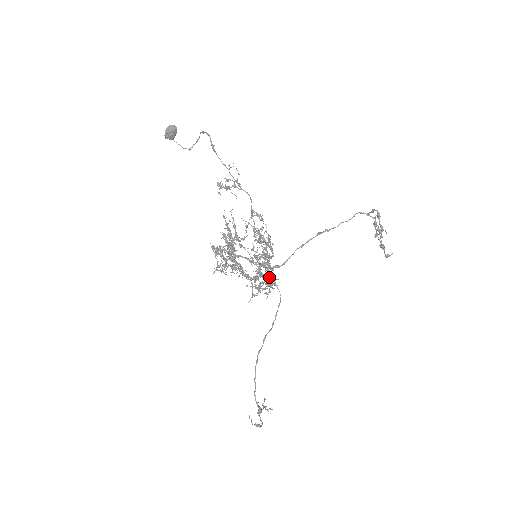
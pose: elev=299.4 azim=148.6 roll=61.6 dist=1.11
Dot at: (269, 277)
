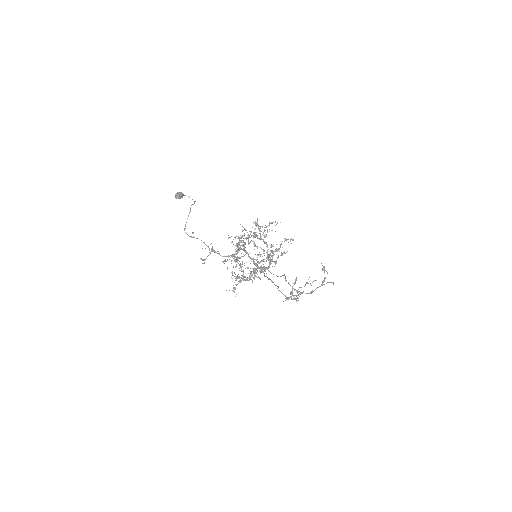
Dot at: (270, 262)
